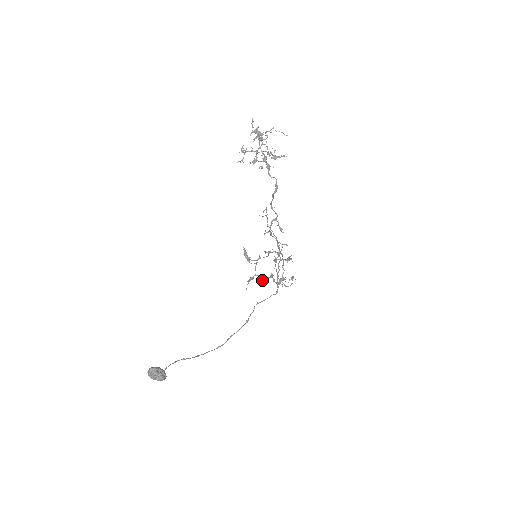
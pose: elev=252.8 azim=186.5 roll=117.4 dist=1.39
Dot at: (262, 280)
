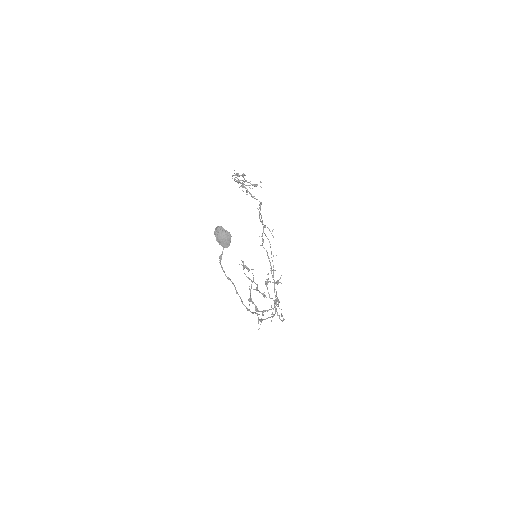
Dot at: (257, 313)
